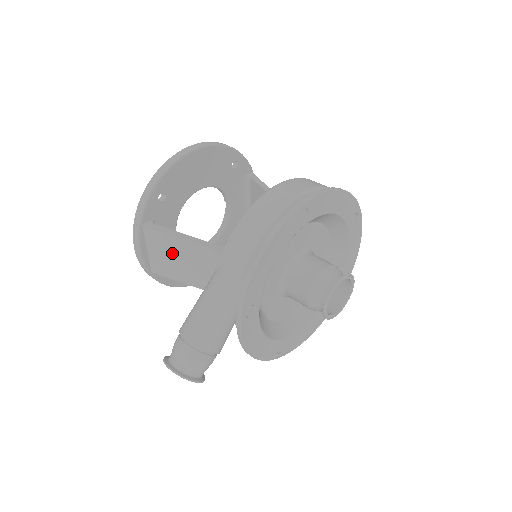
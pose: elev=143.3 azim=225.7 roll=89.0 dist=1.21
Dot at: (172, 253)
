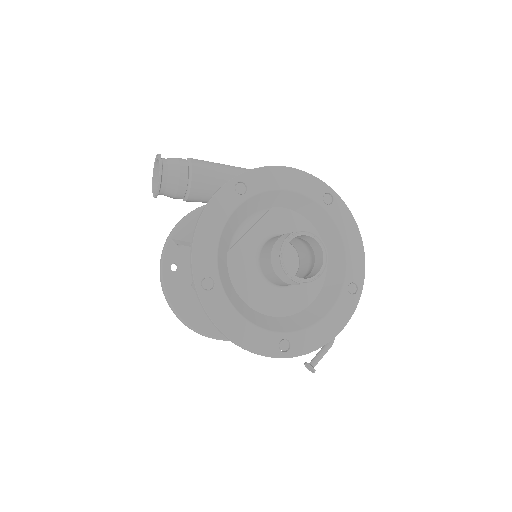
Dot at: occluded
